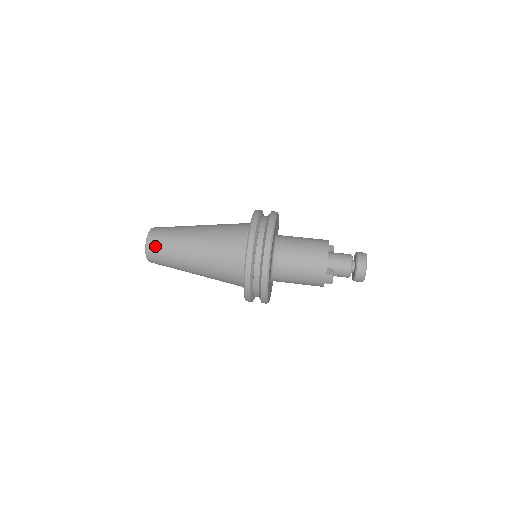
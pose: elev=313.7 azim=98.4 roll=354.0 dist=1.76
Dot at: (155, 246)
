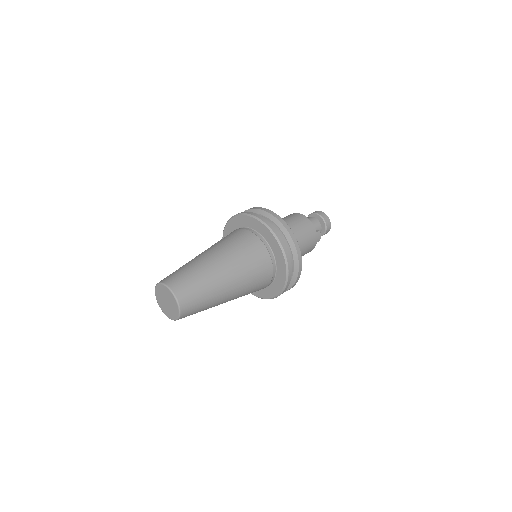
Dot at: (185, 290)
